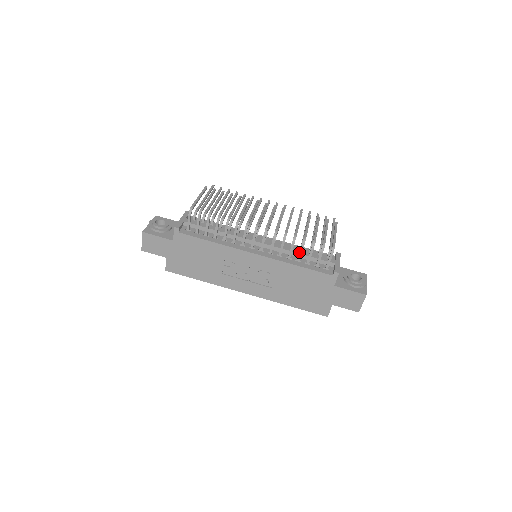
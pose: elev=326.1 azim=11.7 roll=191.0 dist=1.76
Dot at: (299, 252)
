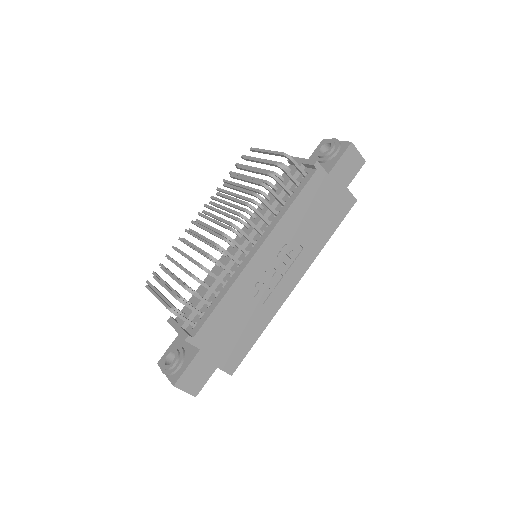
Dot at: (273, 200)
